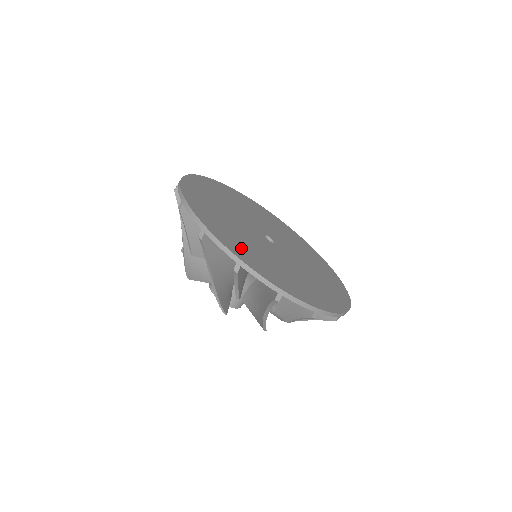
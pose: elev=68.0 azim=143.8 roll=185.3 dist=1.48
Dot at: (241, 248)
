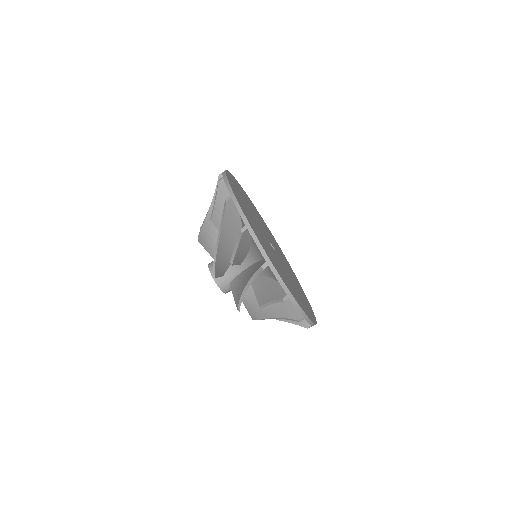
Dot at: (283, 276)
